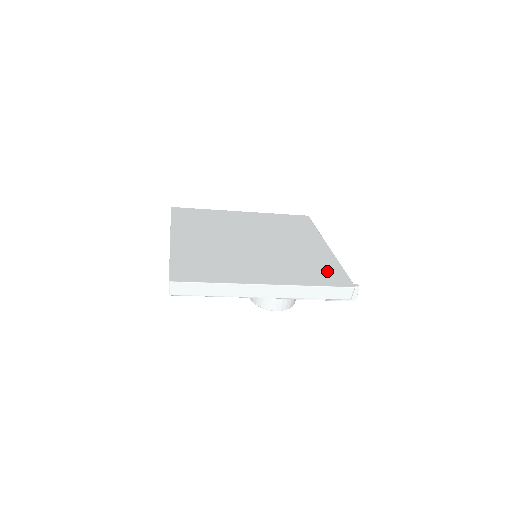
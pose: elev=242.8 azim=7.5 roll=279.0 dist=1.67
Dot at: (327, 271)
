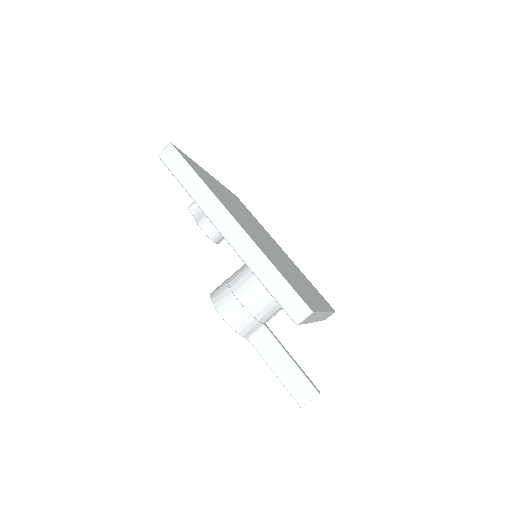
Dot at: occluded
